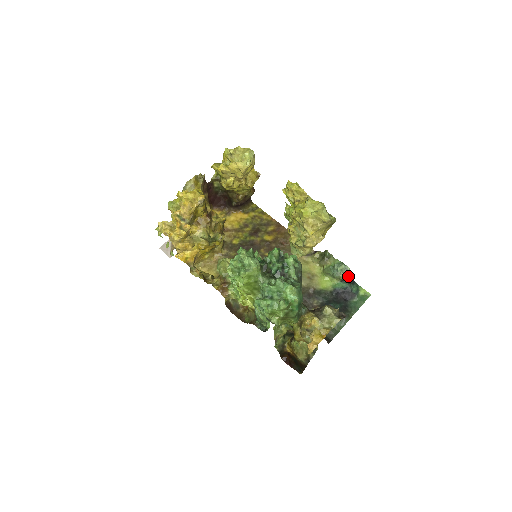
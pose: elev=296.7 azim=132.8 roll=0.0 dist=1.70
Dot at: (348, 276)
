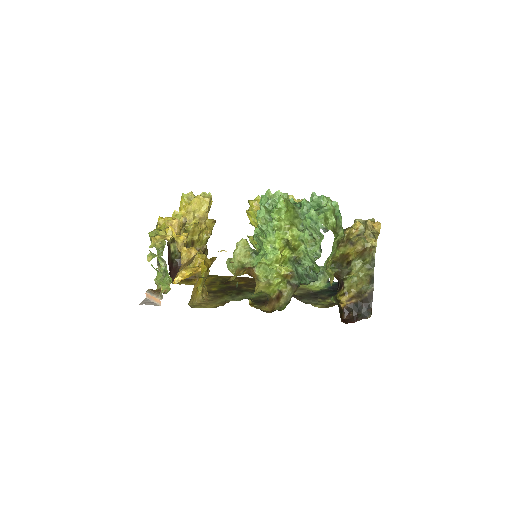
Dot at: occluded
